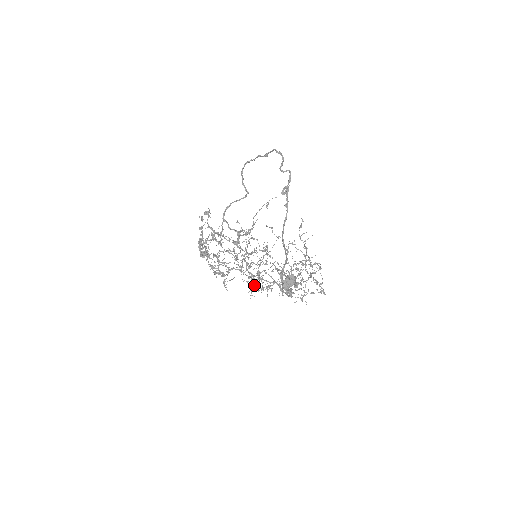
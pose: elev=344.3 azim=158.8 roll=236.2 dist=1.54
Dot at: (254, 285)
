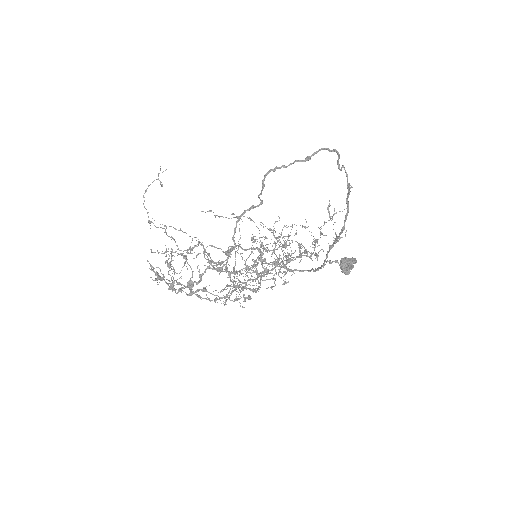
Dot at: (259, 283)
